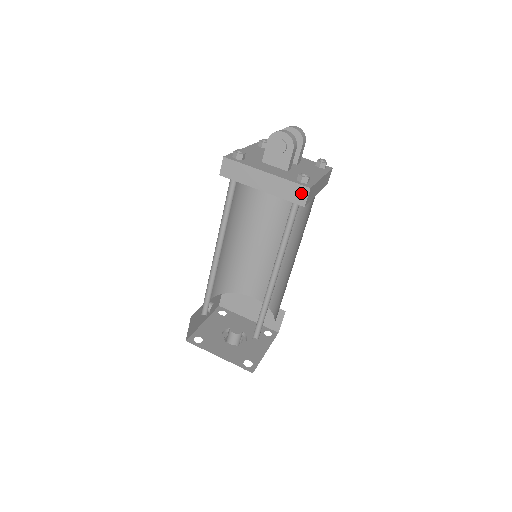
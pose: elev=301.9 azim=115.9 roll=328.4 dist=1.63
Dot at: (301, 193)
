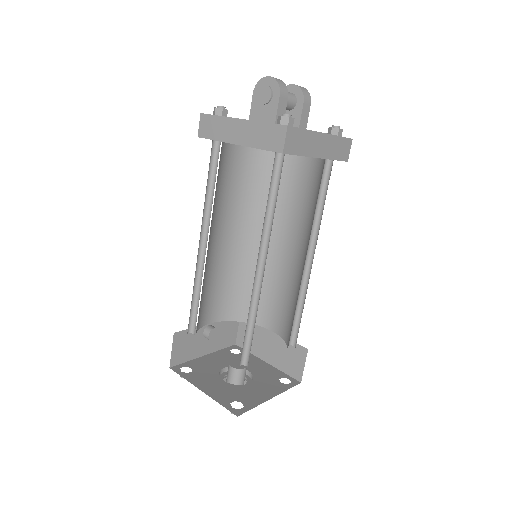
Dot at: (278, 135)
